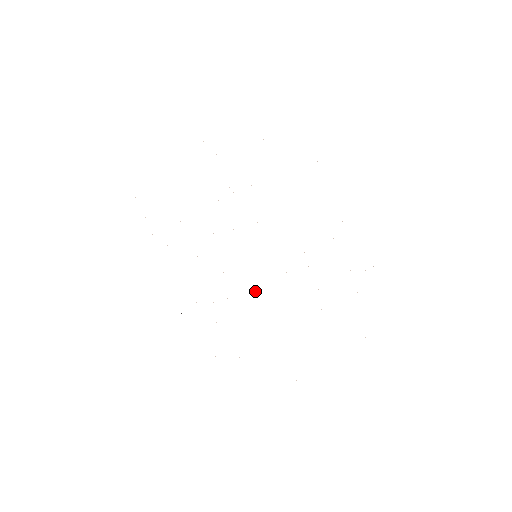
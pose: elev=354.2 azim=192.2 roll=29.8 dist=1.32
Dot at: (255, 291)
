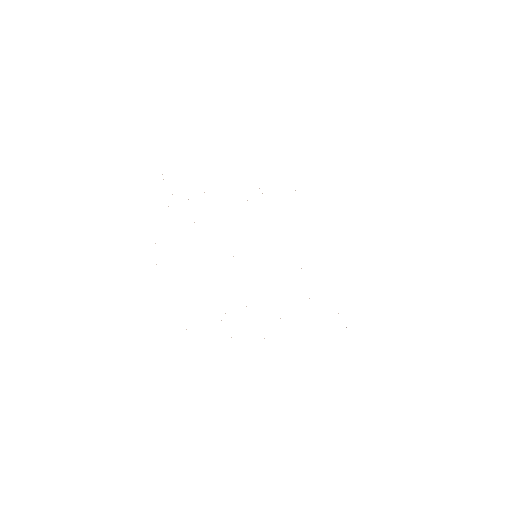
Dot at: occluded
